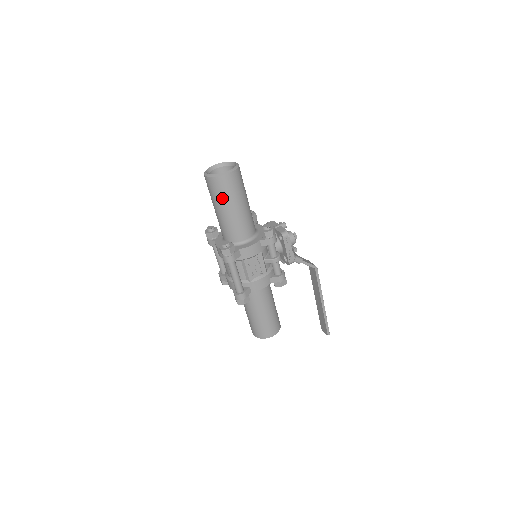
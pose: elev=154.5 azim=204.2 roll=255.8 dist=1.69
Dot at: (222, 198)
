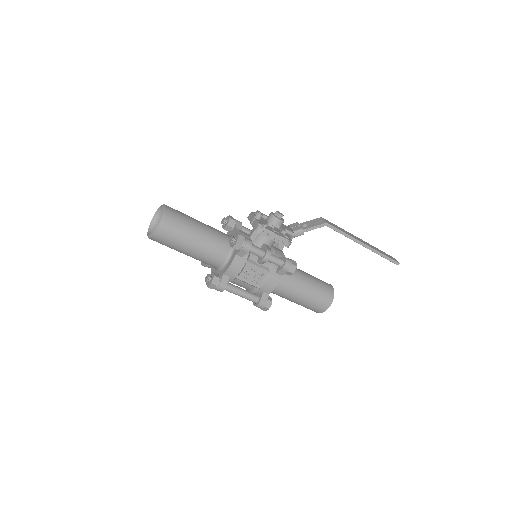
Dot at: (173, 246)
